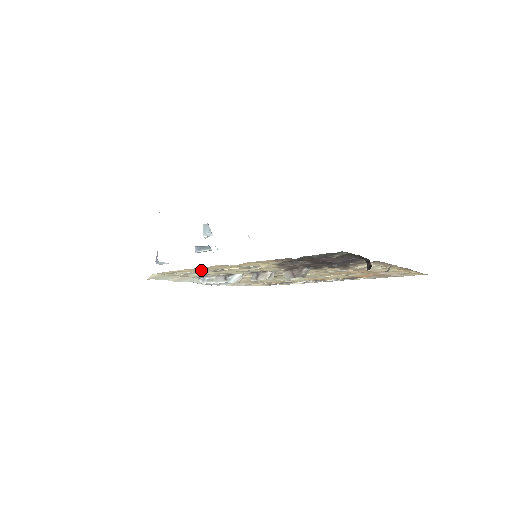
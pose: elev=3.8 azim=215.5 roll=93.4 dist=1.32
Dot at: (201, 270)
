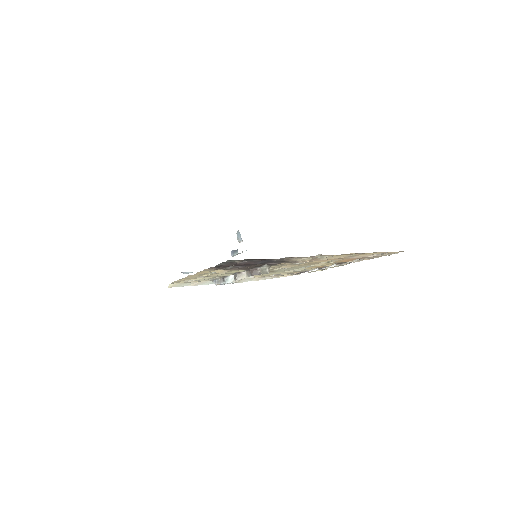
Dot at: (192, 278)
